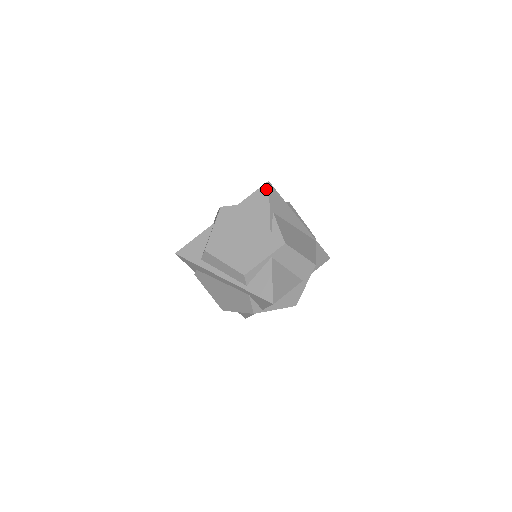
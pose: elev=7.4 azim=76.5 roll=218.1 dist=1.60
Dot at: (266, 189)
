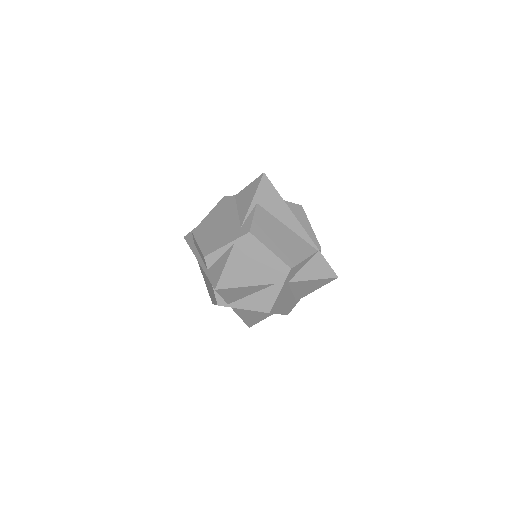
Dot at: (259, 180)
